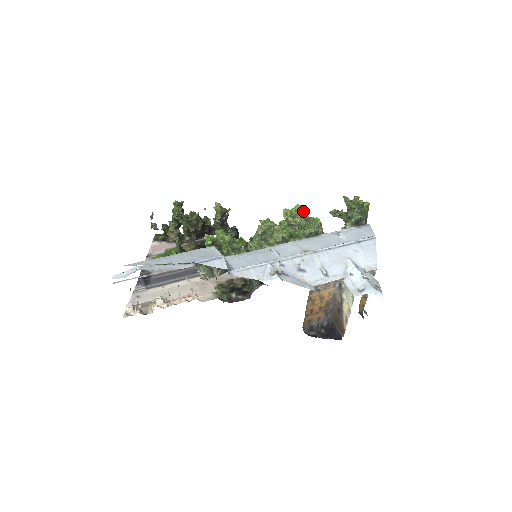
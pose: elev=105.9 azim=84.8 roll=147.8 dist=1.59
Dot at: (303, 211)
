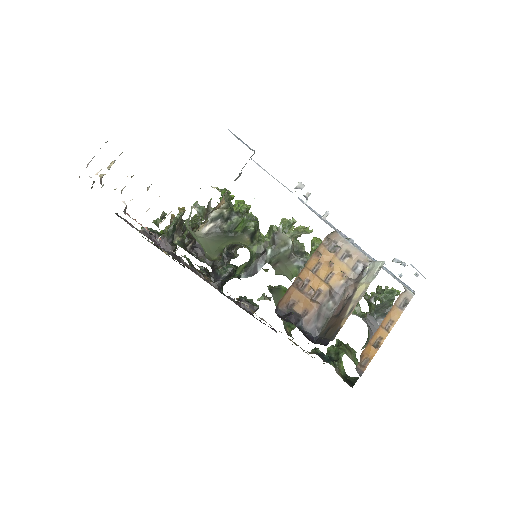
Dot at: occluded
